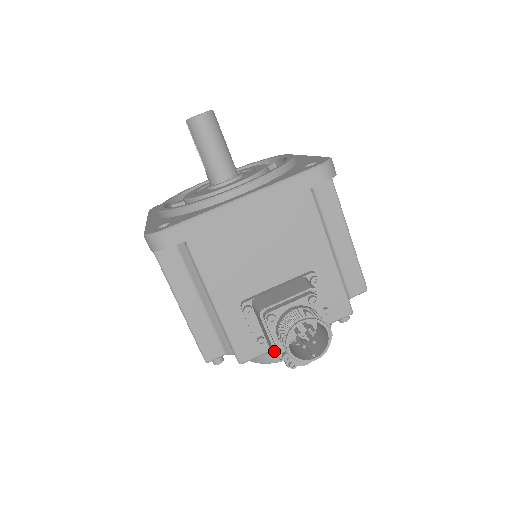
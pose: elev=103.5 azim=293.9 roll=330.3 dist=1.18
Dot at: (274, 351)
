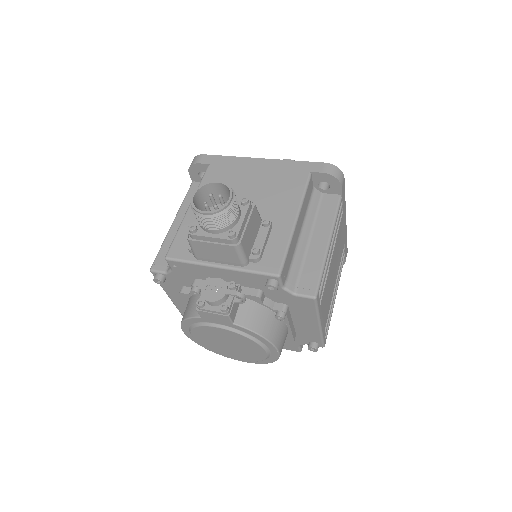
Dot at: (190, 228)
